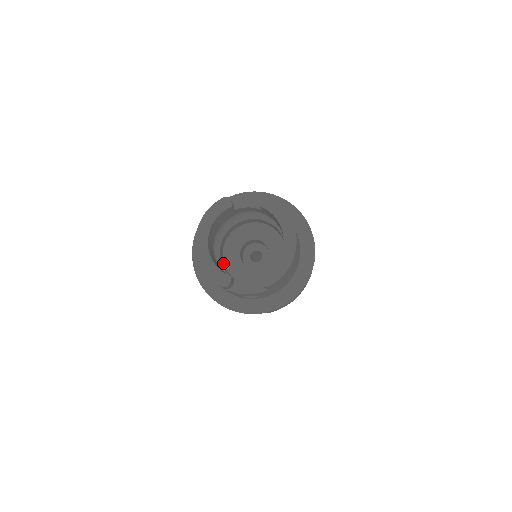
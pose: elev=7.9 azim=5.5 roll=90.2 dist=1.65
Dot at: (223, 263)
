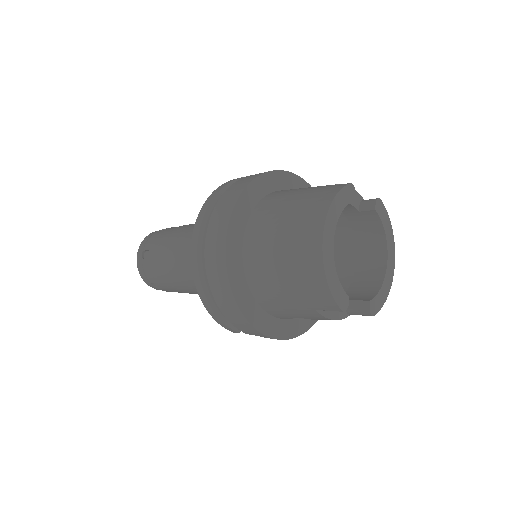
Dot at: occluded
